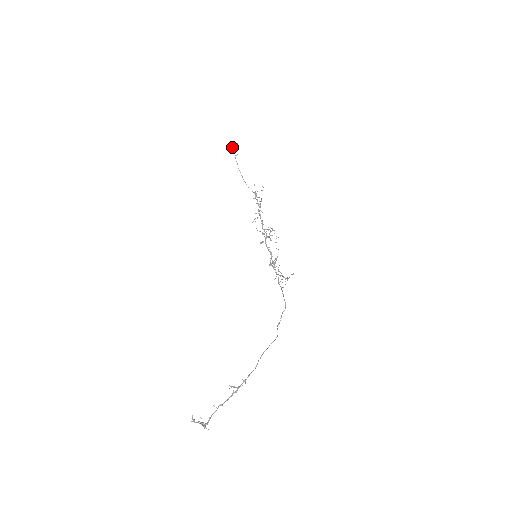
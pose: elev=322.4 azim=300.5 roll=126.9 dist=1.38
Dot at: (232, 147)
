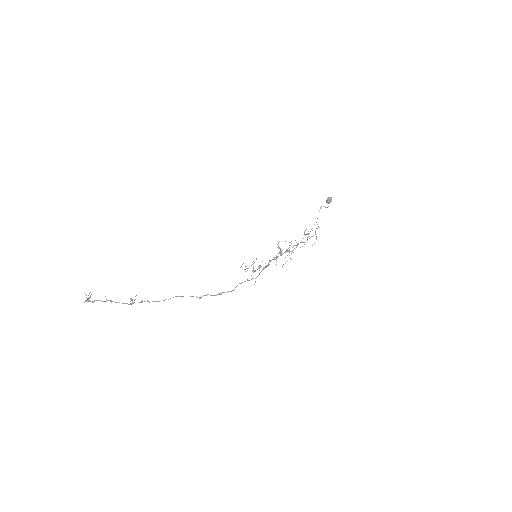
Dot at: (326, 200)
